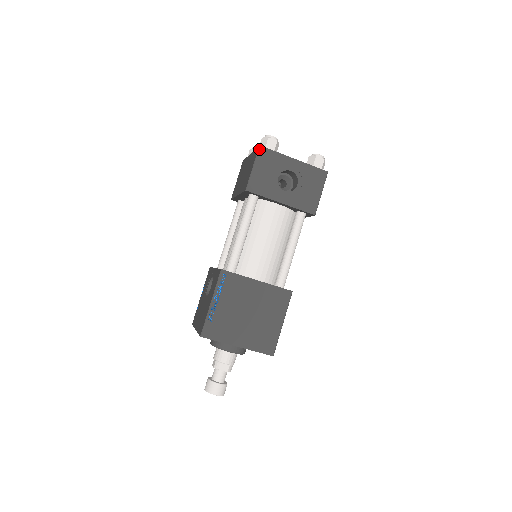
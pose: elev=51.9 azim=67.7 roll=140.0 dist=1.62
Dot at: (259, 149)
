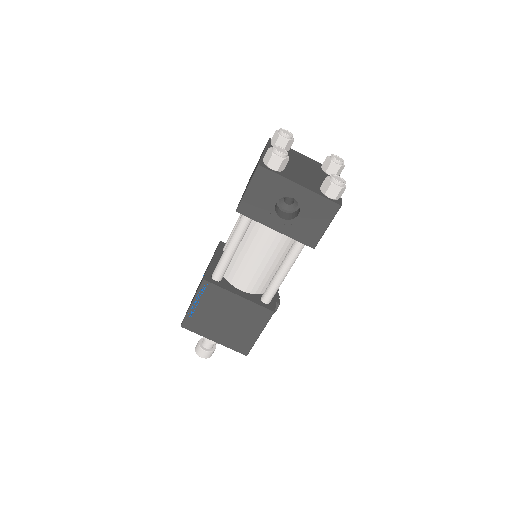
Dot at: (257, 169)
